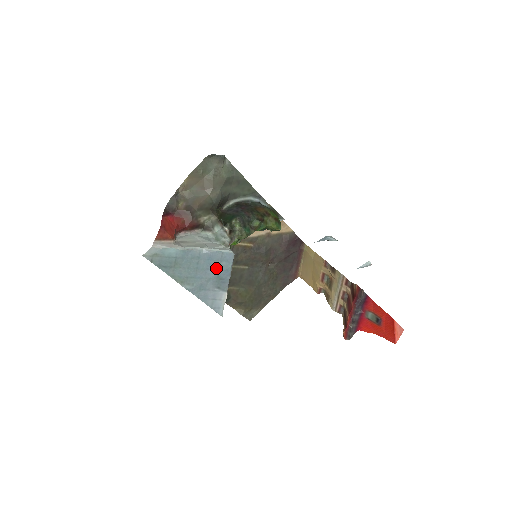
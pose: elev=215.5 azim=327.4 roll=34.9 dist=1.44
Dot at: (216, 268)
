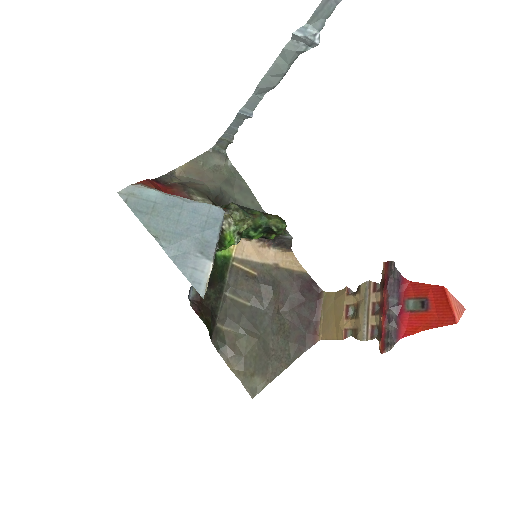
Dot at: (201, 225)
